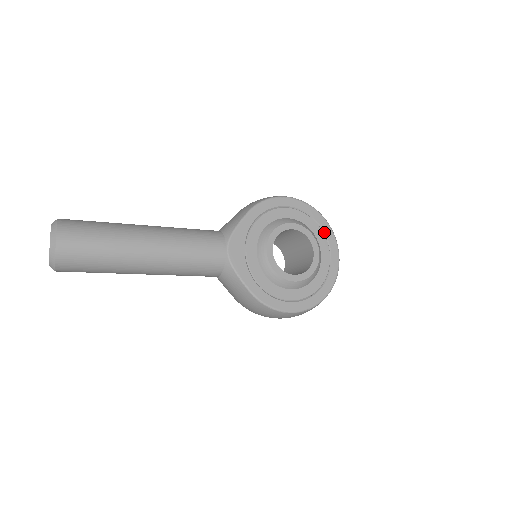
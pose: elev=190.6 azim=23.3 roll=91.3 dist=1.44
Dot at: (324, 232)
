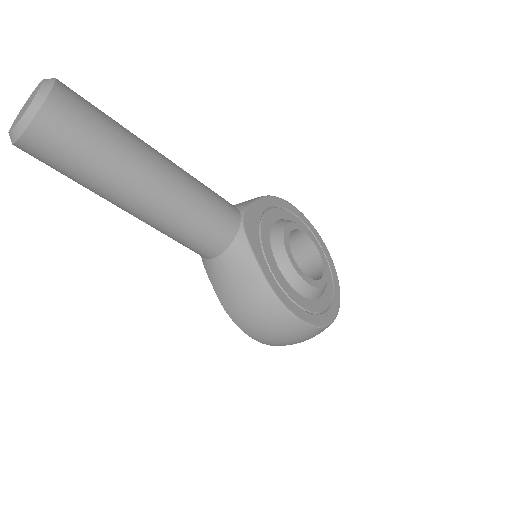
Dot at: (326, 257)
